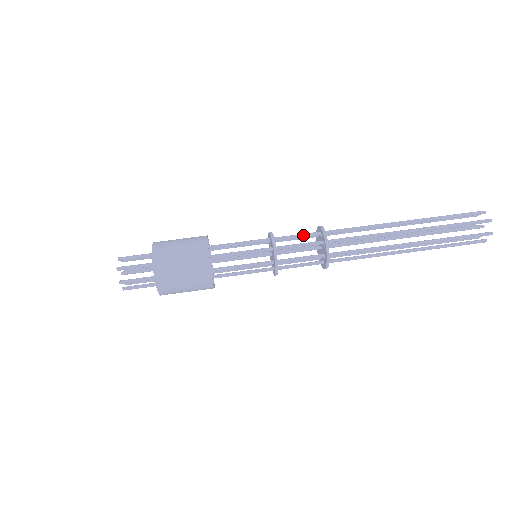
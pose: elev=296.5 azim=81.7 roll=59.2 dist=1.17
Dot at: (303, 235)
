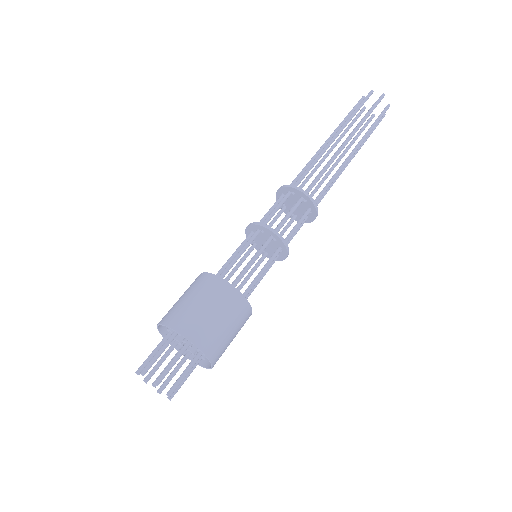
Dot at: (271, 208)
